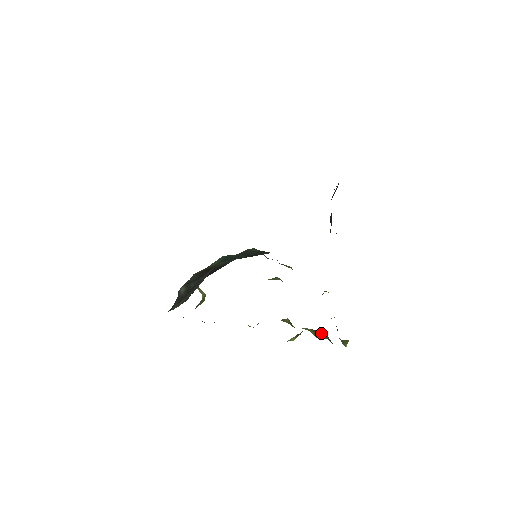
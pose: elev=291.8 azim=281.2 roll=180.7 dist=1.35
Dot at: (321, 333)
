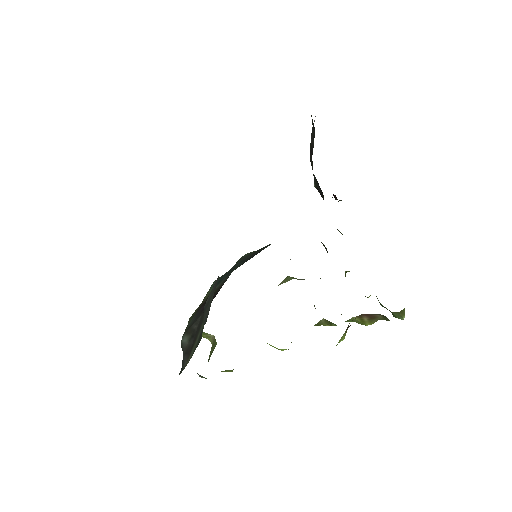
Dot at: (371, 314)
